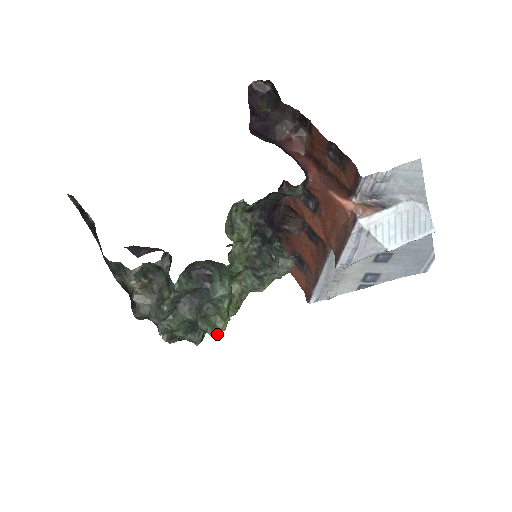
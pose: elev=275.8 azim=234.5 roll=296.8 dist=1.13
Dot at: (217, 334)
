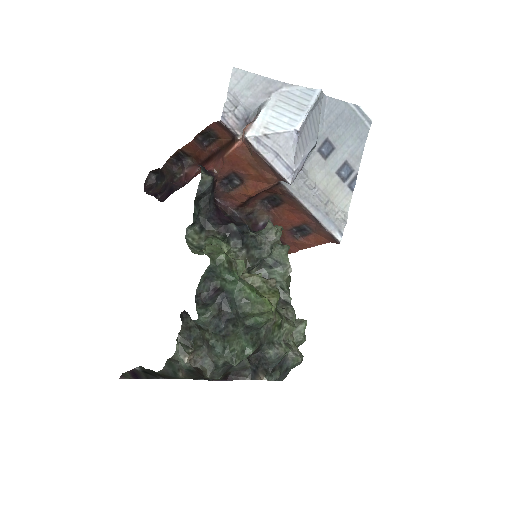
Dot at: (268, 315)
